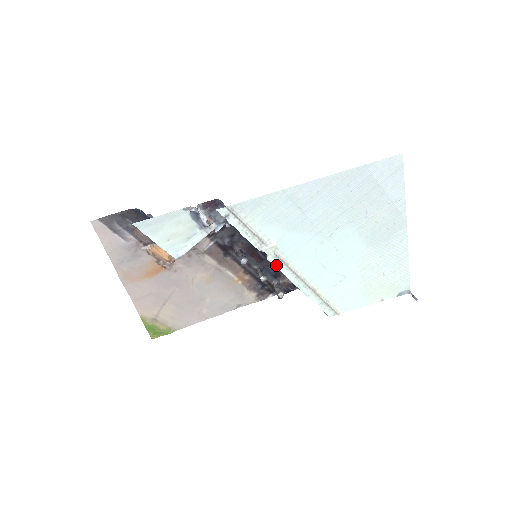
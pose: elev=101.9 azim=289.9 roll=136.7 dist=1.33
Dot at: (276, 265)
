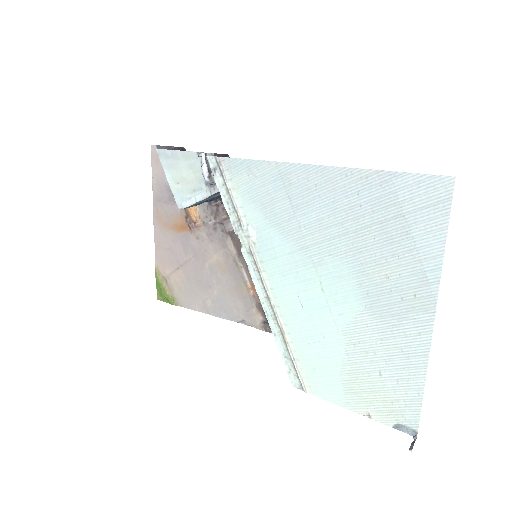
Dot at: (248, 265)
